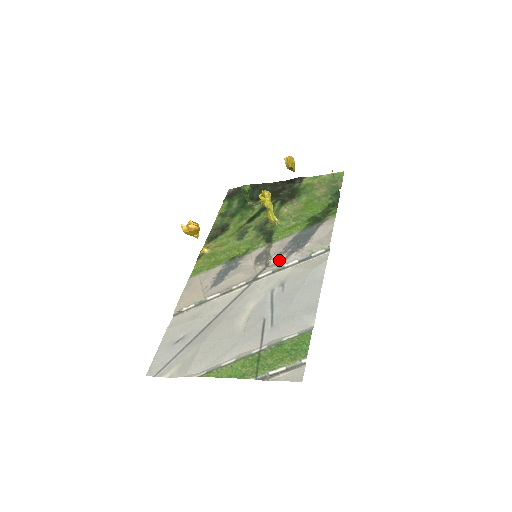
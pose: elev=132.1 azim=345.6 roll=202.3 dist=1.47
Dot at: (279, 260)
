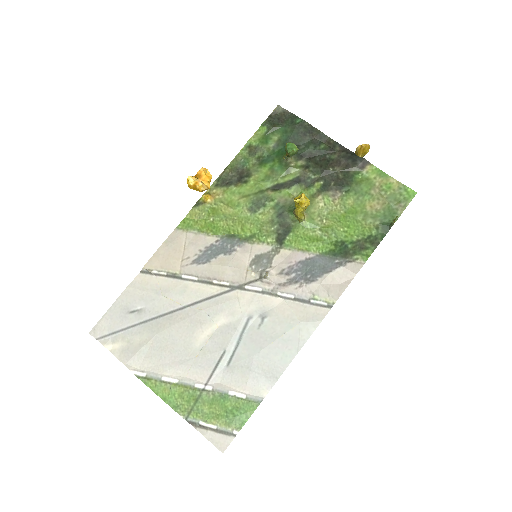
Dot at: (276, 281)
